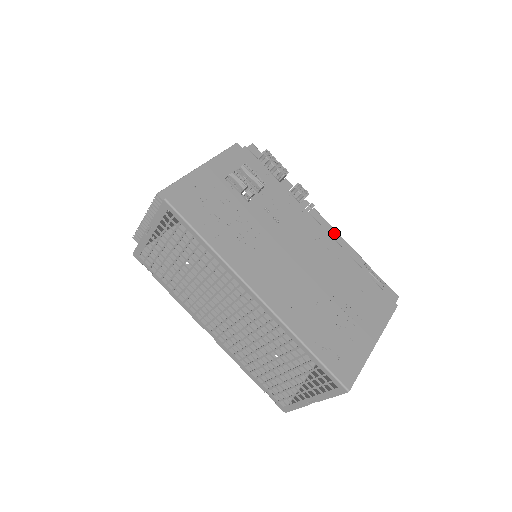
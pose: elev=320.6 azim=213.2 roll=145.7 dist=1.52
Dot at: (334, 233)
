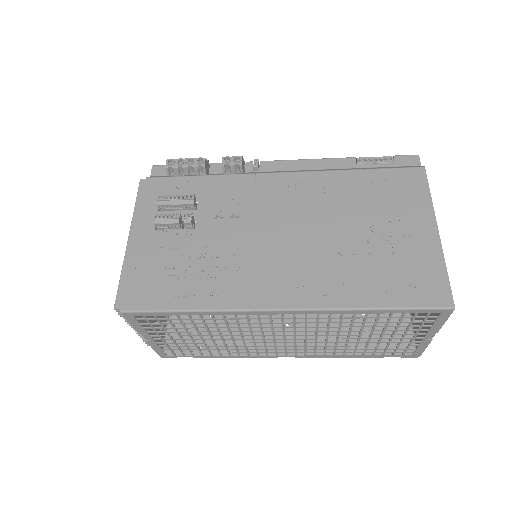
Dot at: (300, 164)
